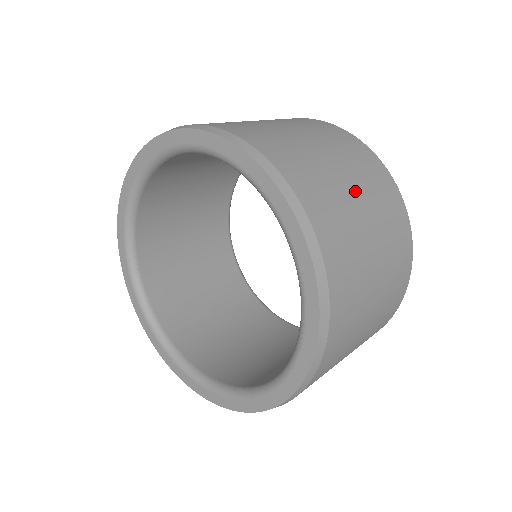
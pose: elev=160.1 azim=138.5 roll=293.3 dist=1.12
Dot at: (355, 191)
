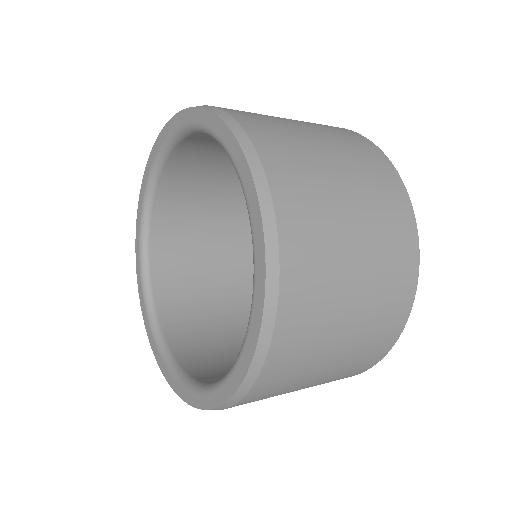
Dot at: (359, 253)
